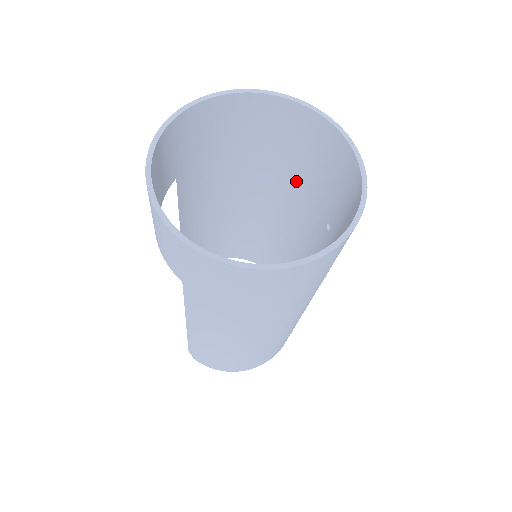
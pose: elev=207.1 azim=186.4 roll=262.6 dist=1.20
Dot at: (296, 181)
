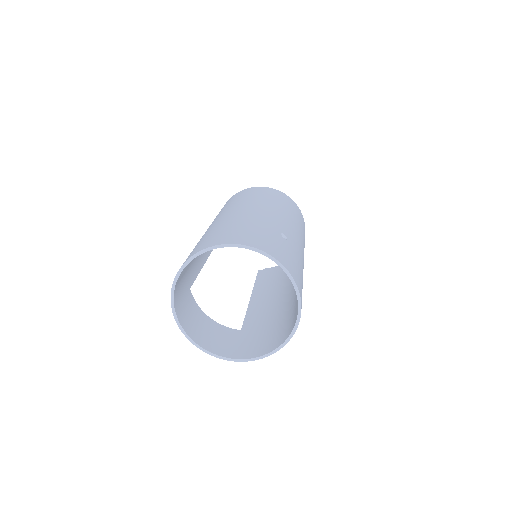
Dot at: occluded
